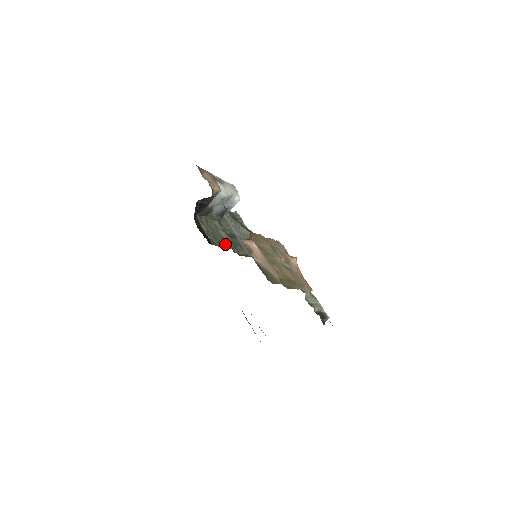
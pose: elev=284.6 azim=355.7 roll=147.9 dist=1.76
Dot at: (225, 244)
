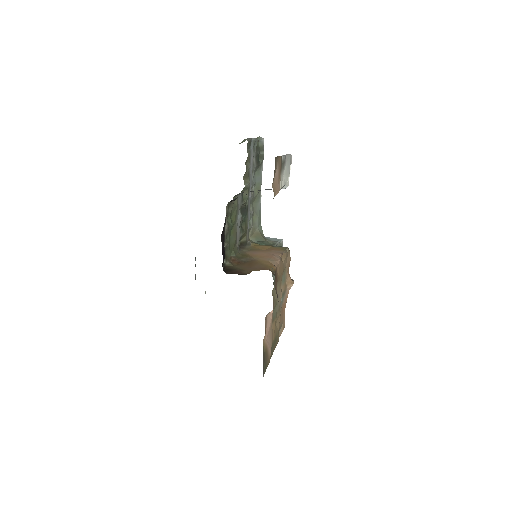
Dot at: (235, 244)
